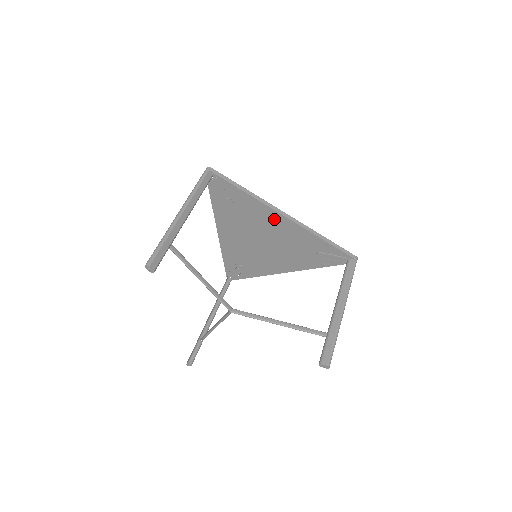
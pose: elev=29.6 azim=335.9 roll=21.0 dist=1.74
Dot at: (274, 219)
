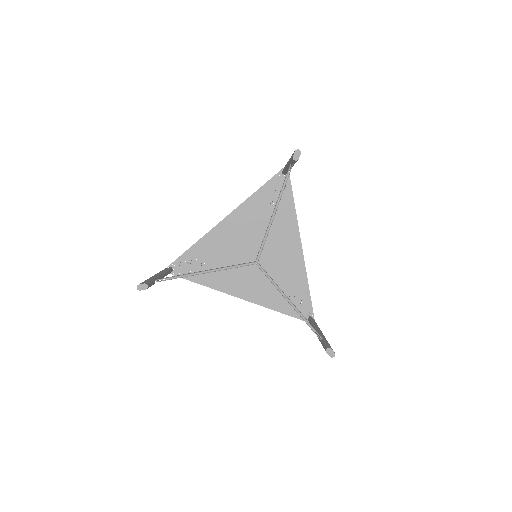
Dot at: (291, 242)
